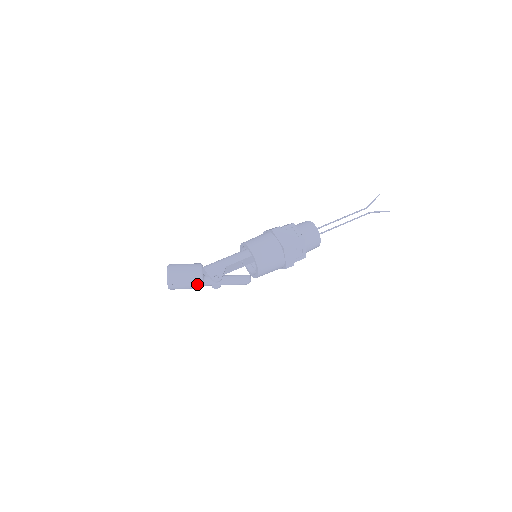
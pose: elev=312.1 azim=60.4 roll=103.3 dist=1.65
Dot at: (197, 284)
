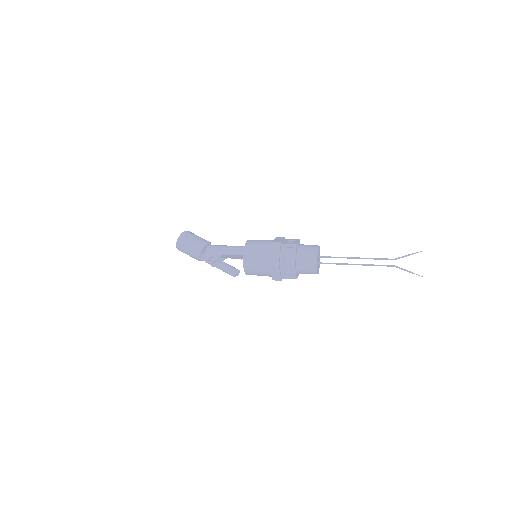
Dot at: (195, 257)
